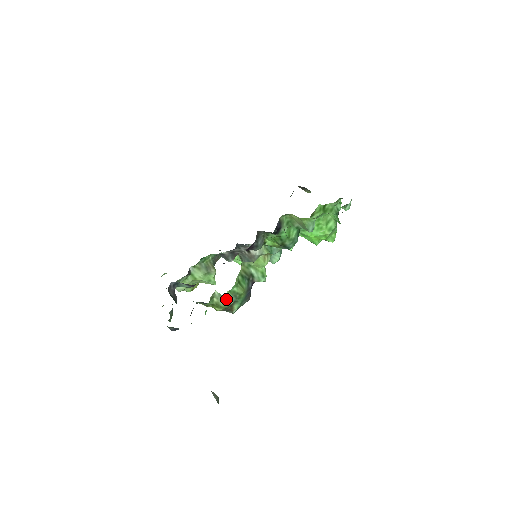
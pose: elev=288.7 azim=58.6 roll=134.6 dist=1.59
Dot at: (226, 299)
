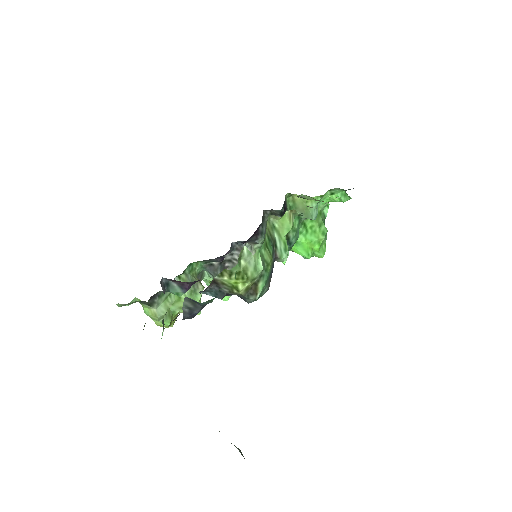
Dot at: (256, 262)
